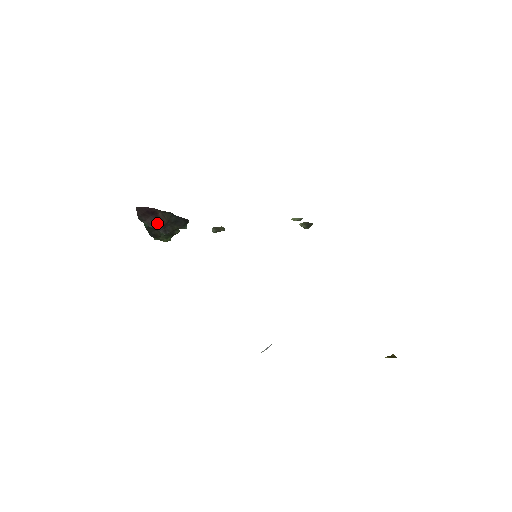
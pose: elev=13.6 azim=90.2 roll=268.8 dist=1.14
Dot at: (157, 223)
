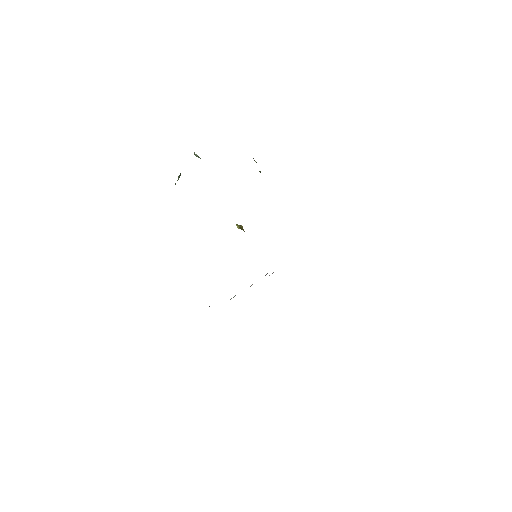
Dot at: occluded
